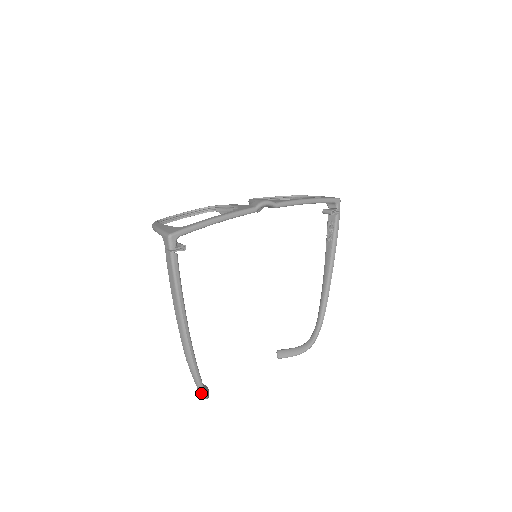
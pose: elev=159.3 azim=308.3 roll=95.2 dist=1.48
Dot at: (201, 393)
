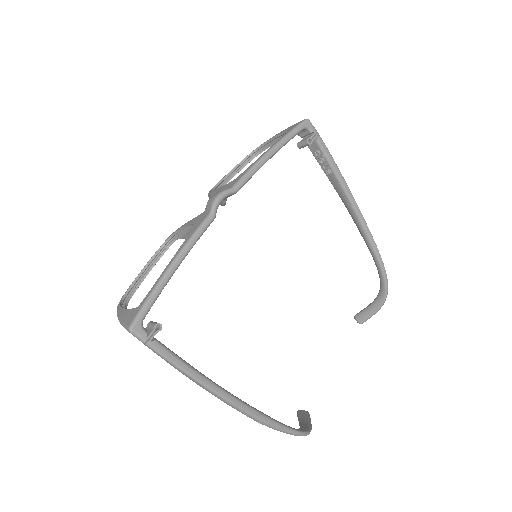
Dot at: occluded
